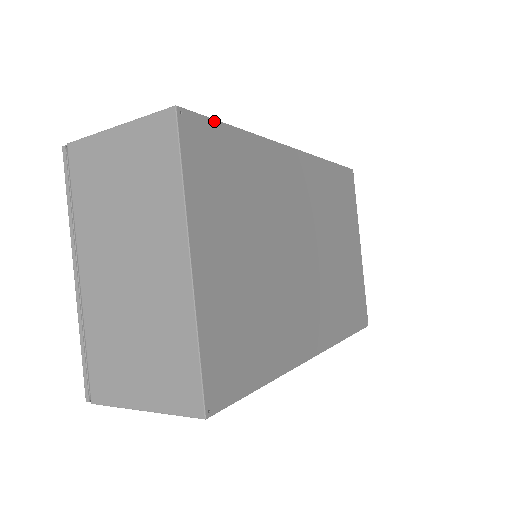
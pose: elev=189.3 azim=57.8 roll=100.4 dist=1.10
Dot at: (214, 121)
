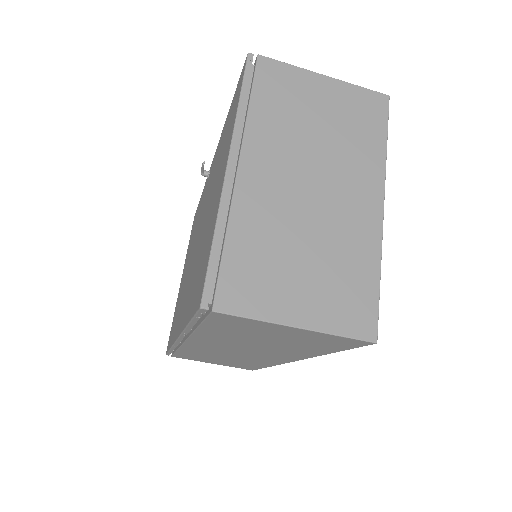
Dot at: occluded
